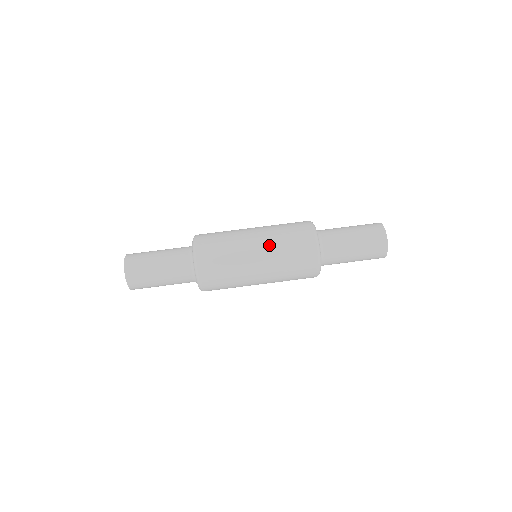
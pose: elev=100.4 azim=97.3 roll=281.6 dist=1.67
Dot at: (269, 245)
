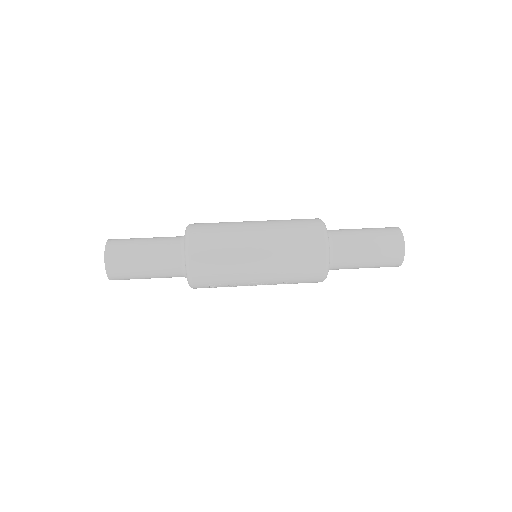
Dot at: occluded
